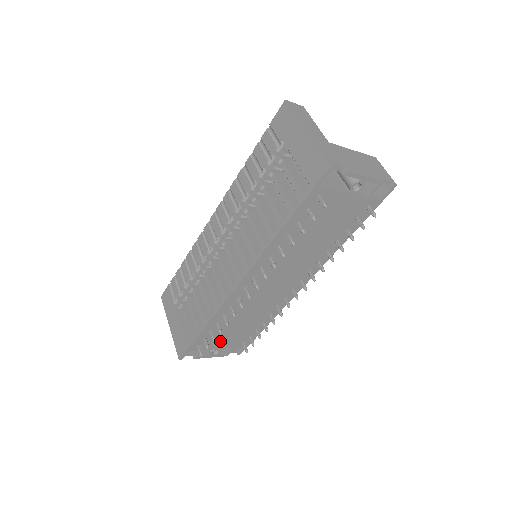
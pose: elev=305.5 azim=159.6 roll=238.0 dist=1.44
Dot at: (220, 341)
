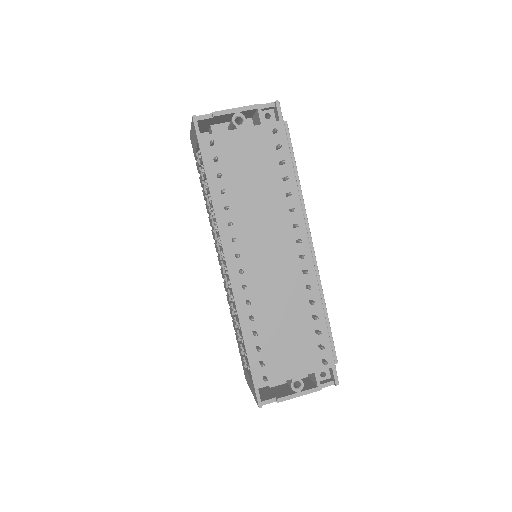
Dot at: (286, 363)
